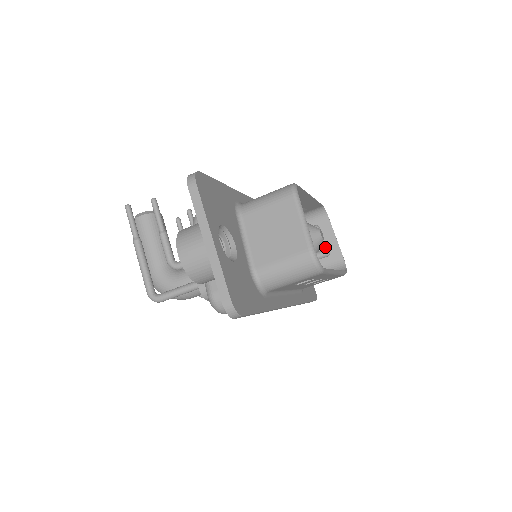
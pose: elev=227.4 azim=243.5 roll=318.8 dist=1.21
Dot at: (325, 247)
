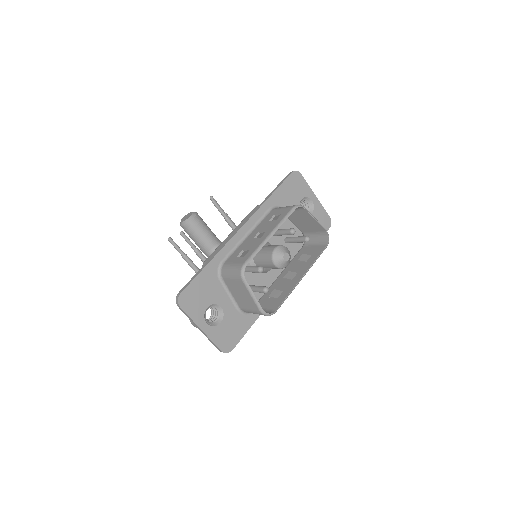
Dot at: (311, 224)
